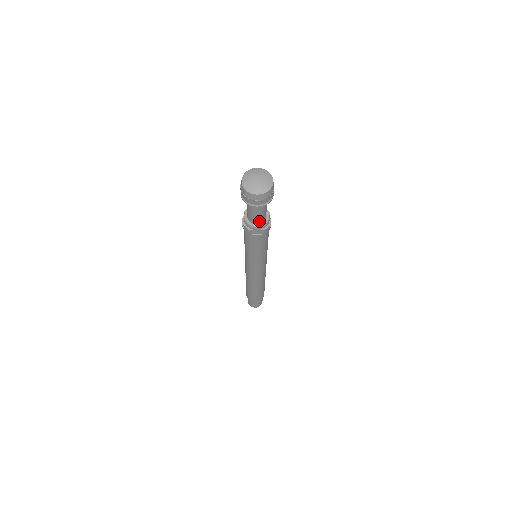
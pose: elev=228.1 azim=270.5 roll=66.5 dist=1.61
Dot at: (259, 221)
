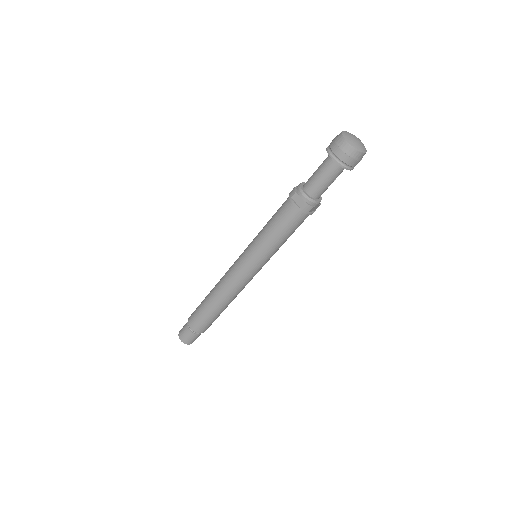
Dot at: (312, 191)
